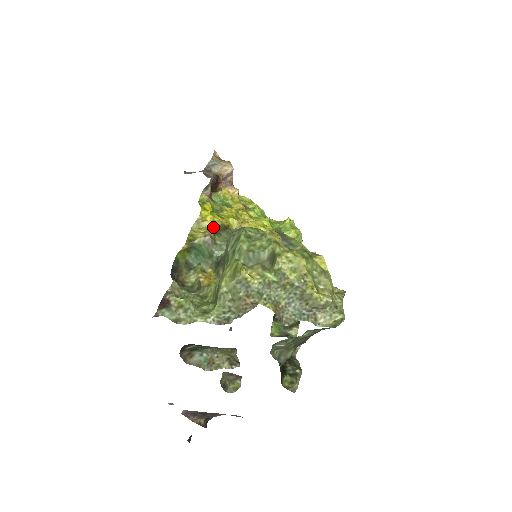
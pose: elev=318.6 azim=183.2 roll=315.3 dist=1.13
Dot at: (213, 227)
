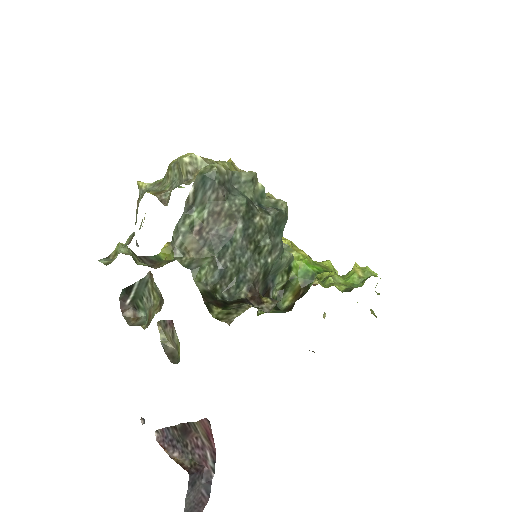
Dot at: occluded
